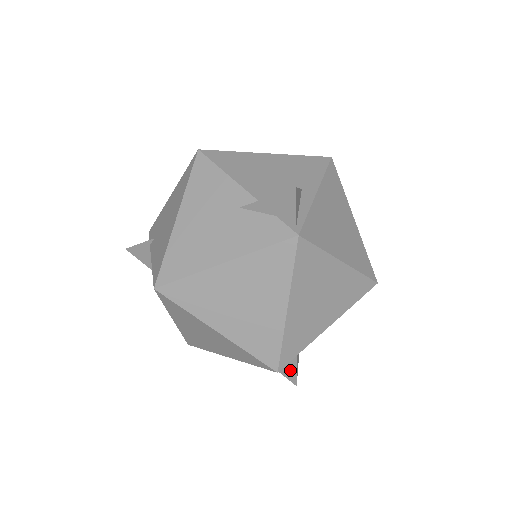
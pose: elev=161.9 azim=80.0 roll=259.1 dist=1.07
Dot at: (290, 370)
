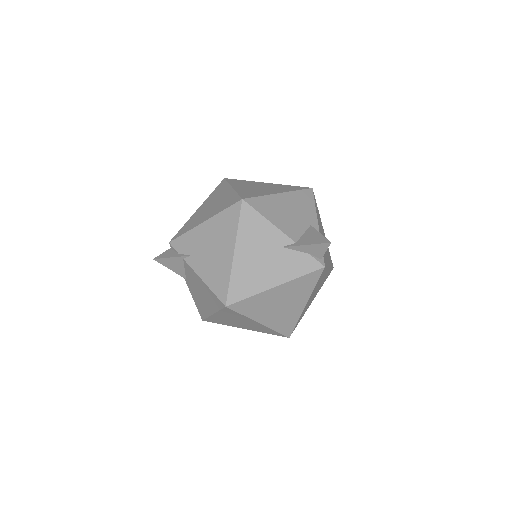
Dot at: occluded
